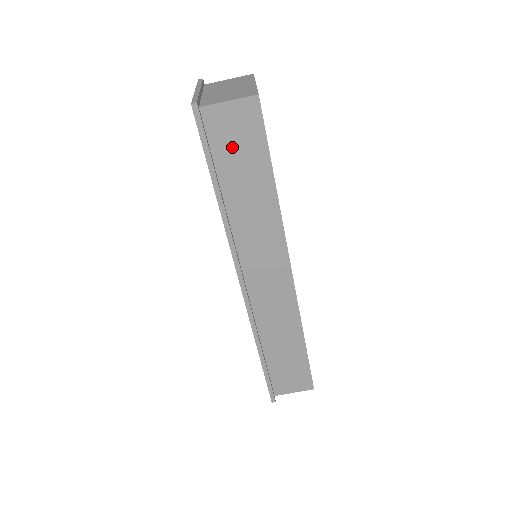
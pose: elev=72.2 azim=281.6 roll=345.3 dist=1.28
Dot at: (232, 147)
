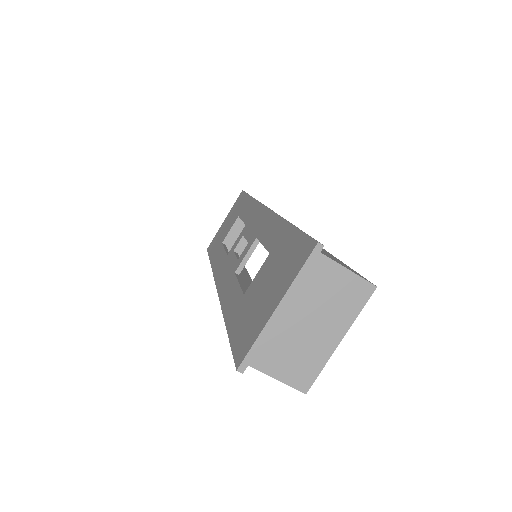
Dot at: occluded
